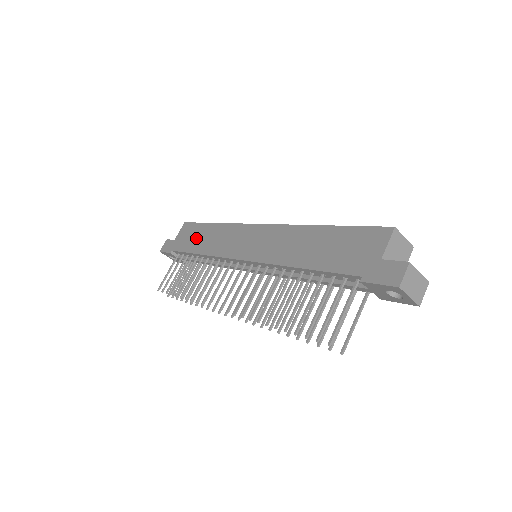
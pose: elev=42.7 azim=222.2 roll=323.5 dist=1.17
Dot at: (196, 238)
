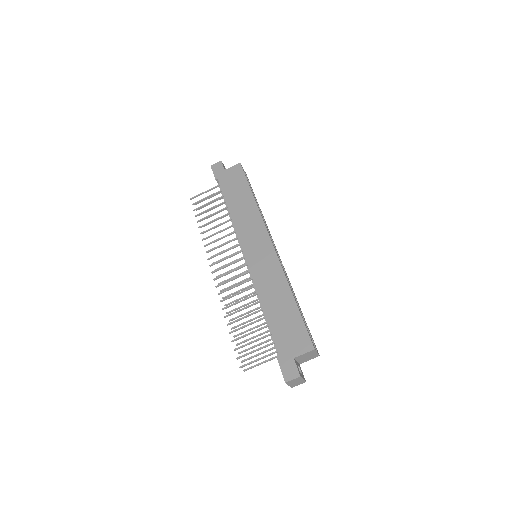
Dot at: (236, 193)
